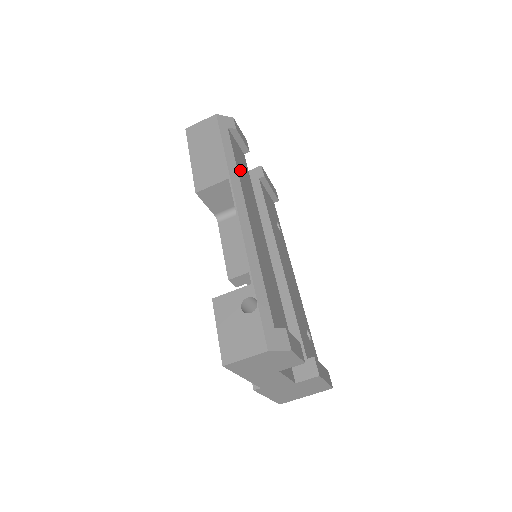
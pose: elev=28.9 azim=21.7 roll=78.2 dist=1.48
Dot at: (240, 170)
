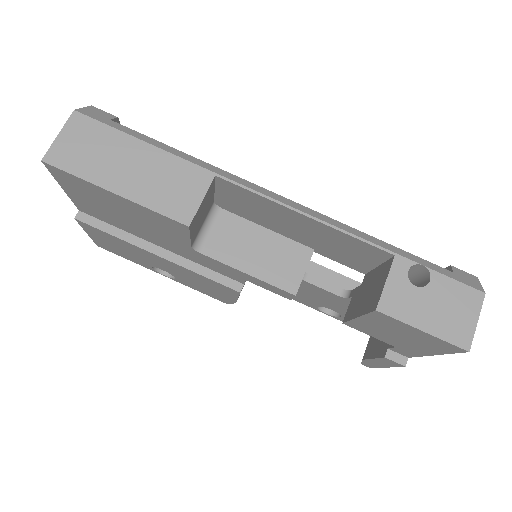
Dot at: occluded
